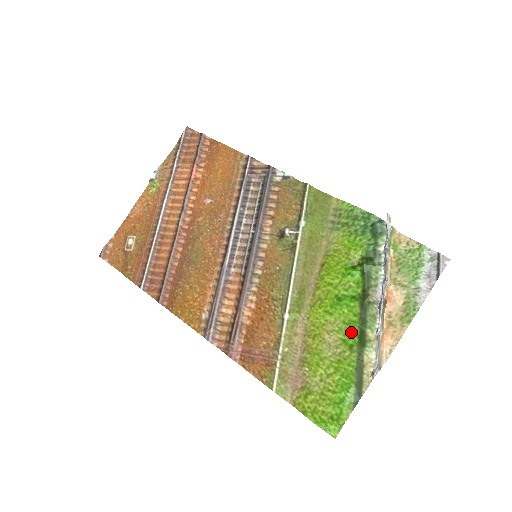
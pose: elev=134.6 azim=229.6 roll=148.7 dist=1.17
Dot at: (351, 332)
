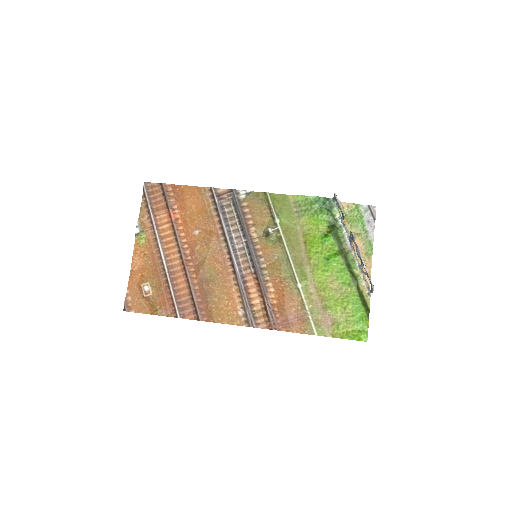
Dot at: (345, 276)
